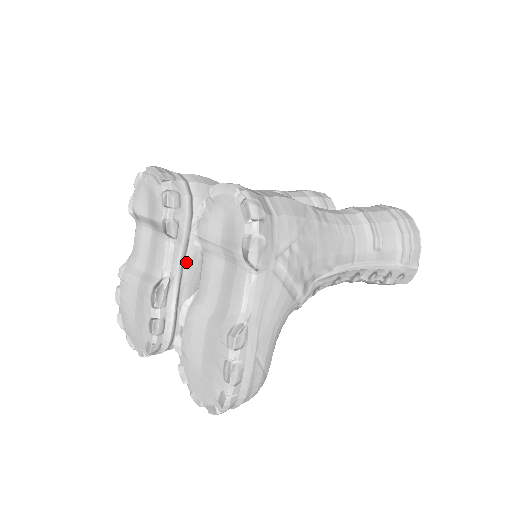
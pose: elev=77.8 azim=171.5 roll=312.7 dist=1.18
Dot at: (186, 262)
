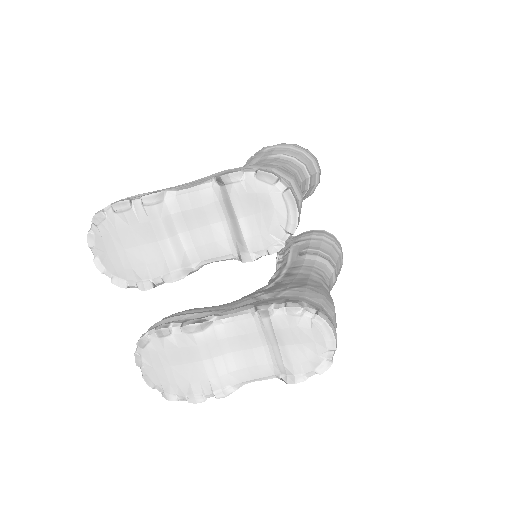
Dot at: occluded
